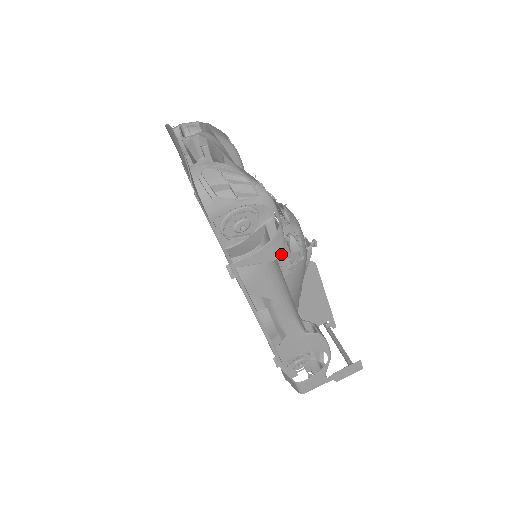
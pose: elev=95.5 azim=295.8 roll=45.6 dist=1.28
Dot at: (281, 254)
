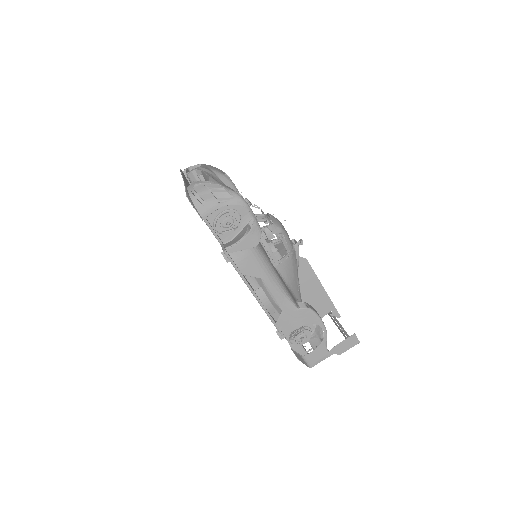
Dot at: (269, 248)
